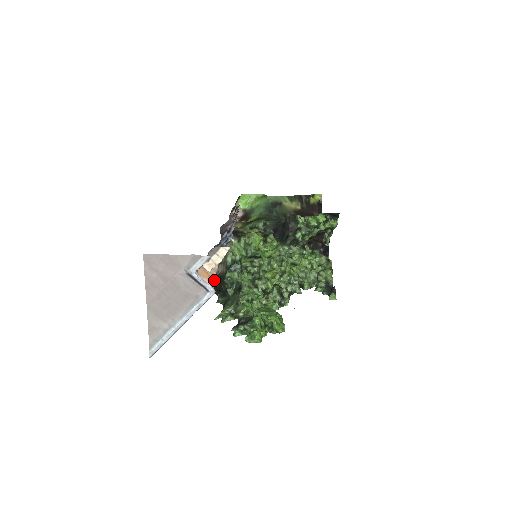
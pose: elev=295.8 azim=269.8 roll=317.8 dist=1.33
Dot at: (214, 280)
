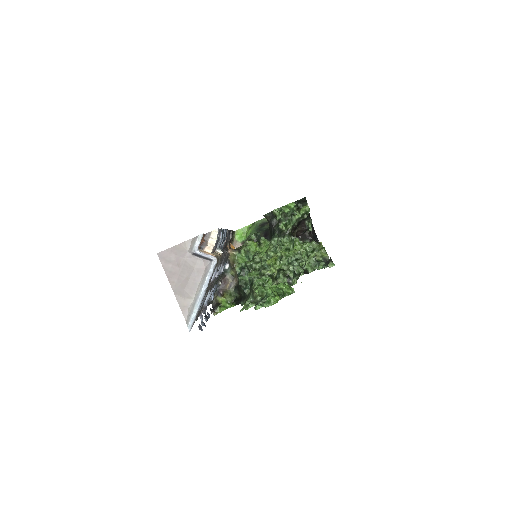
Dot at: (215, 256)
